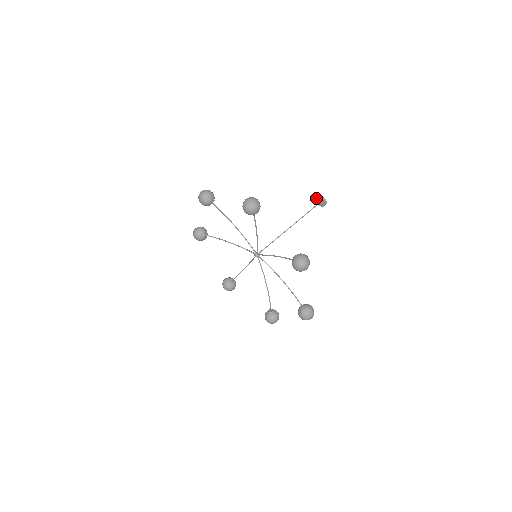
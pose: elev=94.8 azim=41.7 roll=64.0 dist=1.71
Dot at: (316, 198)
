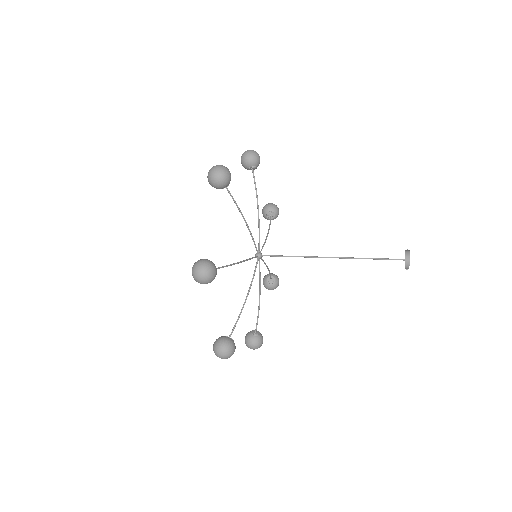
Dot at: (405, 250)
